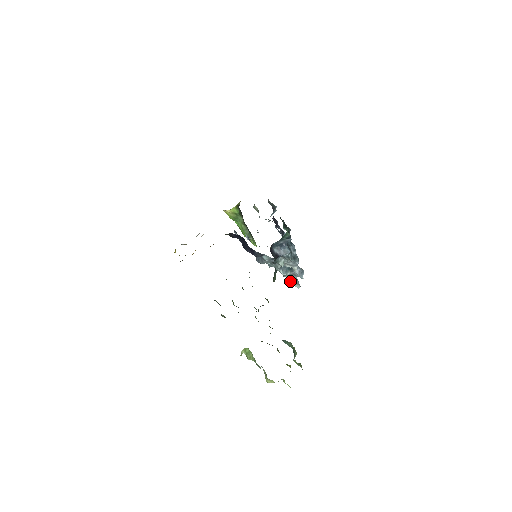
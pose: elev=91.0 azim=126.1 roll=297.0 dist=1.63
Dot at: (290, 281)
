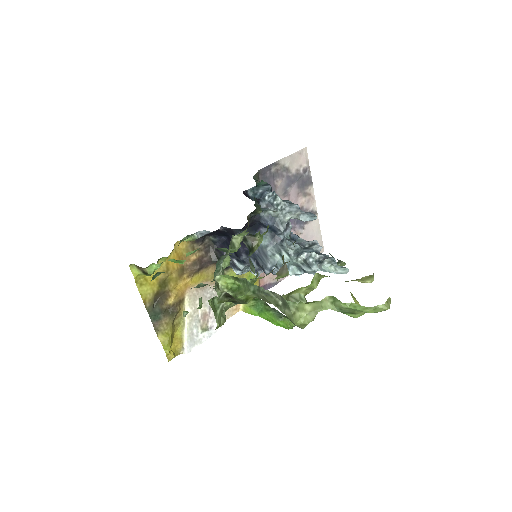
Dot at: (322, 264)
